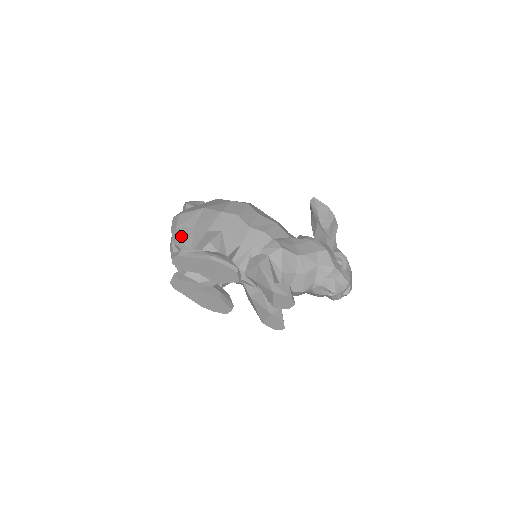
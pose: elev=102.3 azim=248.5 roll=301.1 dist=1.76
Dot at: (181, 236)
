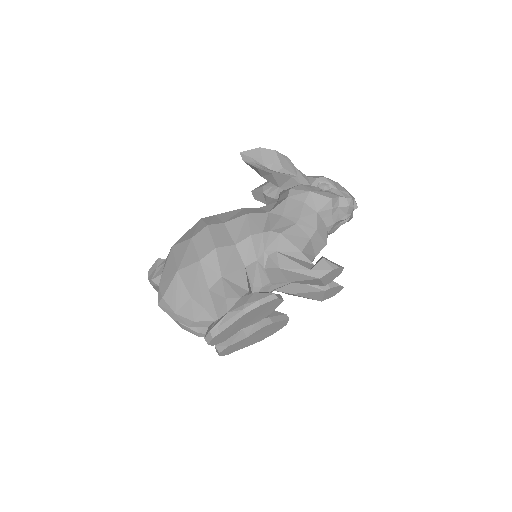
Dot at: (190, 317)
